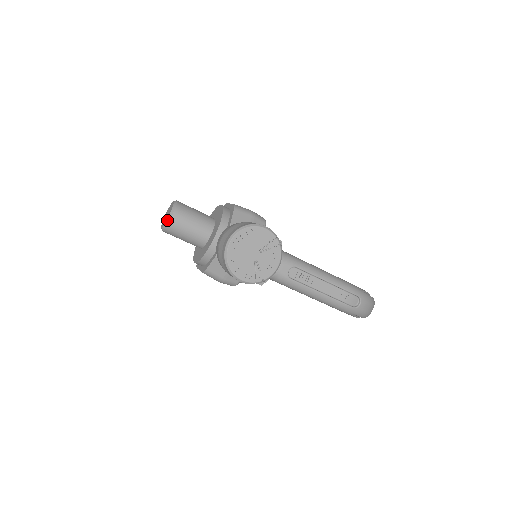
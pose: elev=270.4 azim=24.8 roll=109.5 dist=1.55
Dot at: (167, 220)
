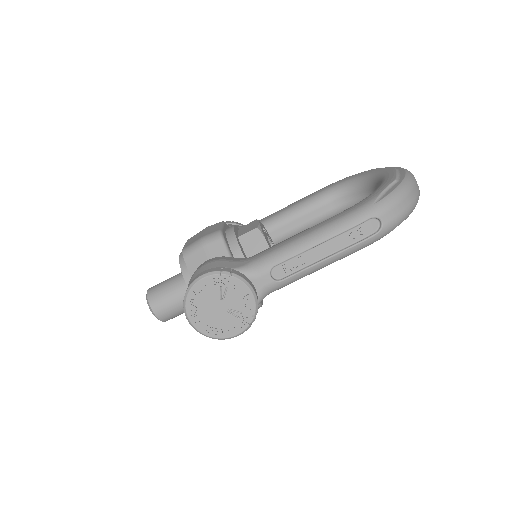
Dot at: occluded
